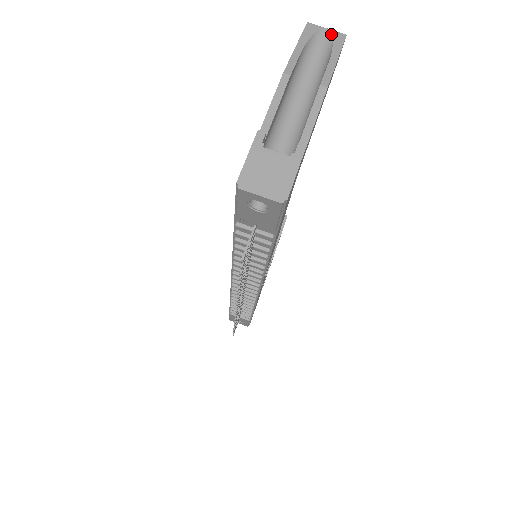
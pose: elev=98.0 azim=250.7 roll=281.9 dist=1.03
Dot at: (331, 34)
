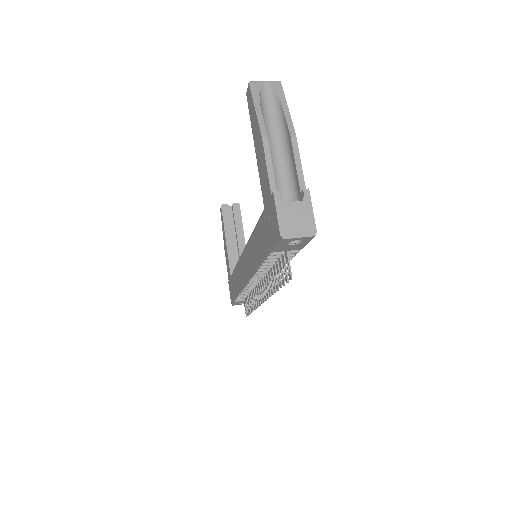
Dot at: (270, 85)
